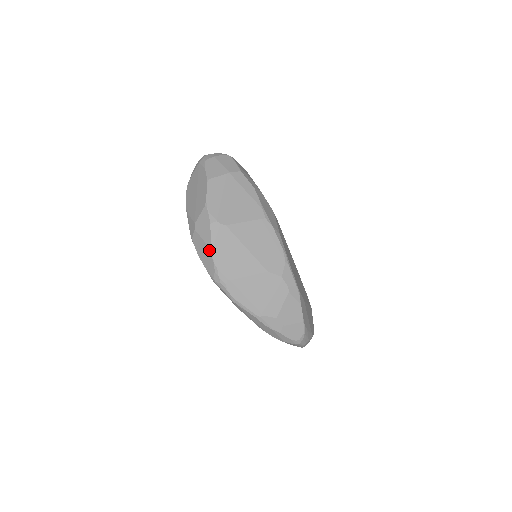
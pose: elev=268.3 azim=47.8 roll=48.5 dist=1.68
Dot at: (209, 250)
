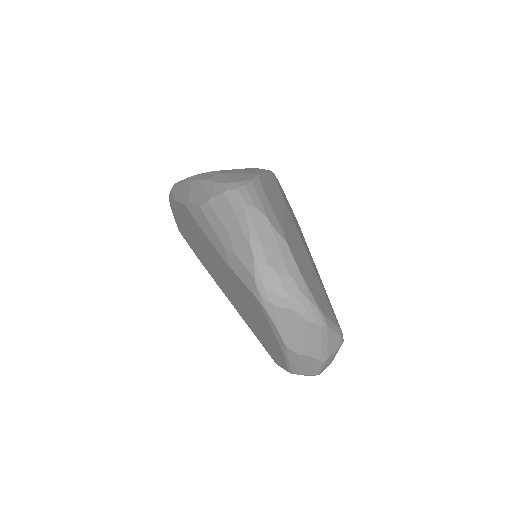
Dot at: occluded
